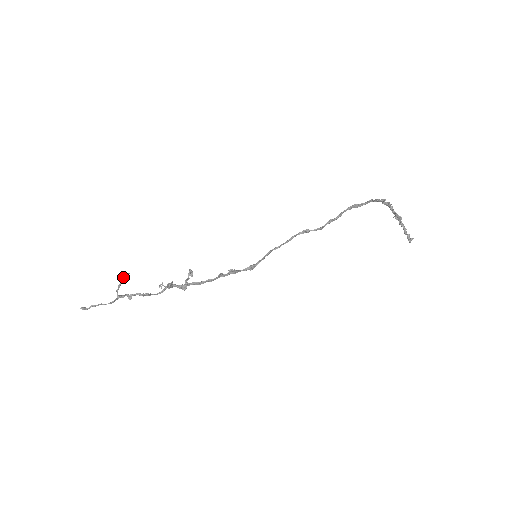
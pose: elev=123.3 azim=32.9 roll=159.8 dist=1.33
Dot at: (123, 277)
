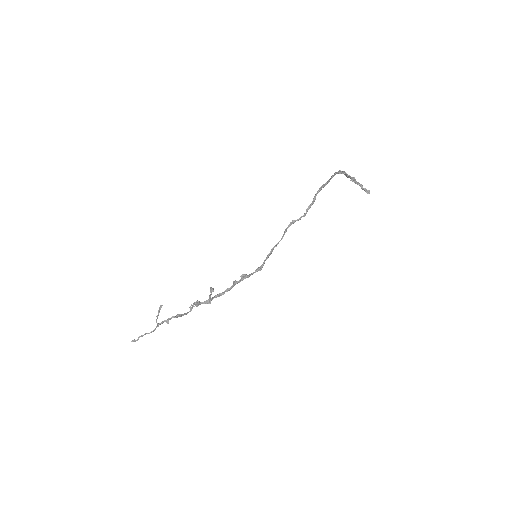
Dot at: occluded
